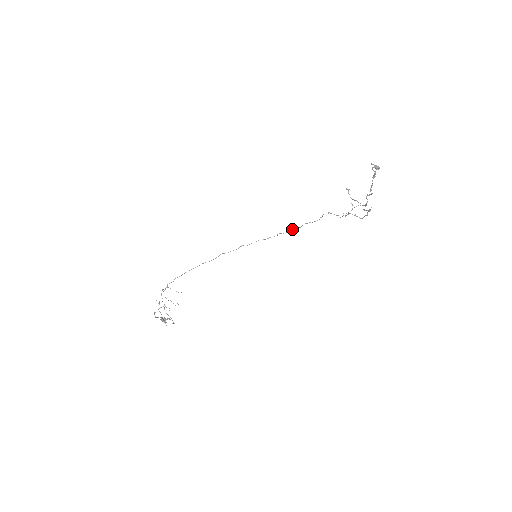
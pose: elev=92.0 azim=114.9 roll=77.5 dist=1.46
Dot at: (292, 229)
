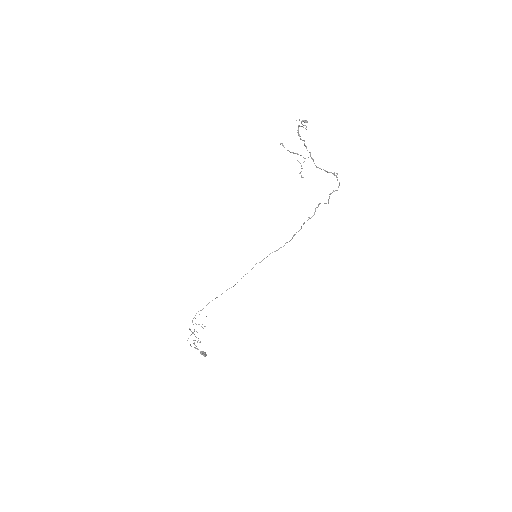
Dot at: (295, 234)
